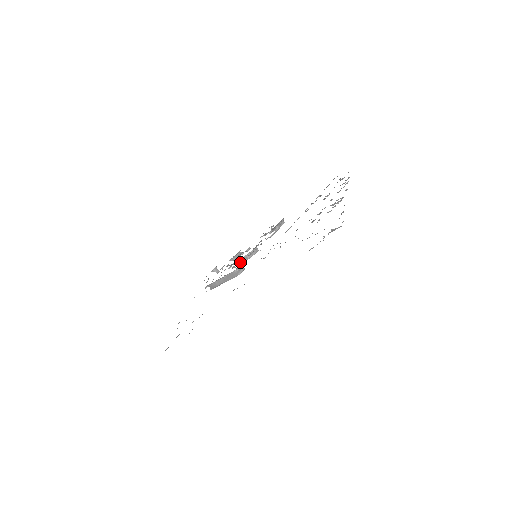
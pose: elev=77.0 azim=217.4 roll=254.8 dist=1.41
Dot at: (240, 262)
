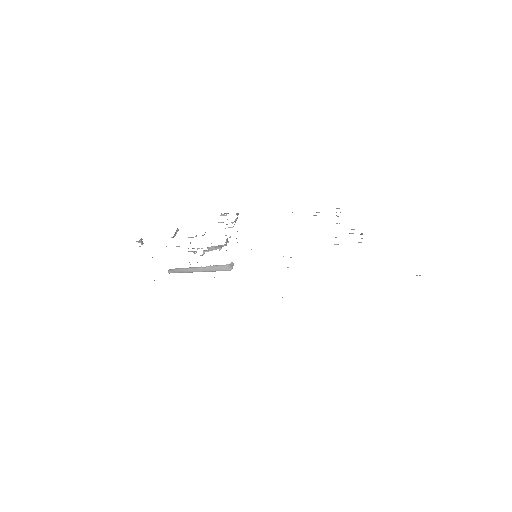
Dot at: (208, 249)
